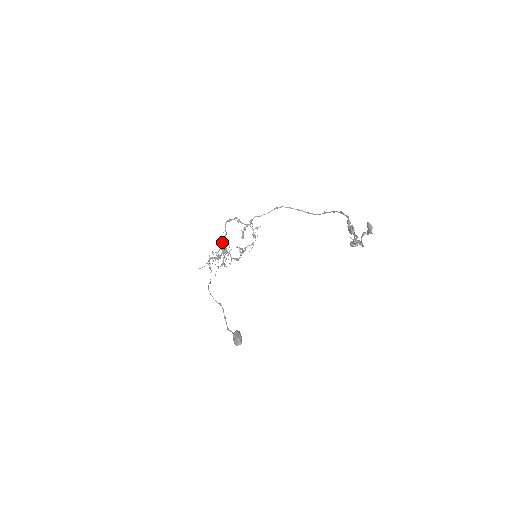
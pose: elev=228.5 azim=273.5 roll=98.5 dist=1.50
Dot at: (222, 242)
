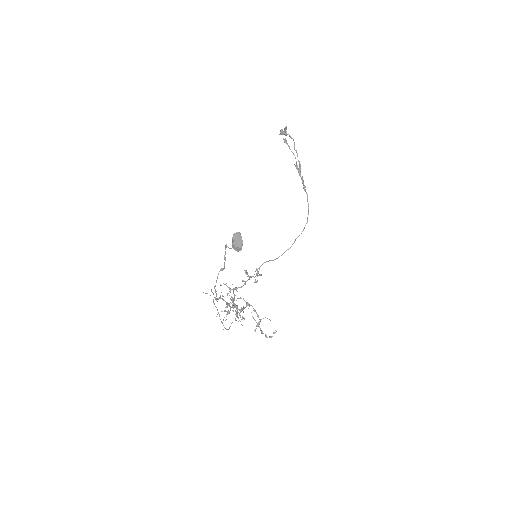
Dot at: occluded
